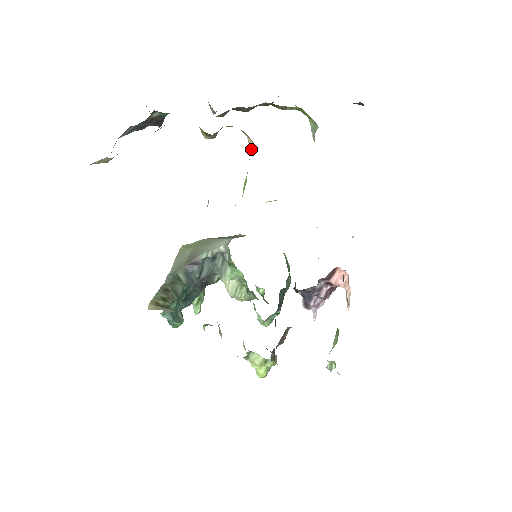
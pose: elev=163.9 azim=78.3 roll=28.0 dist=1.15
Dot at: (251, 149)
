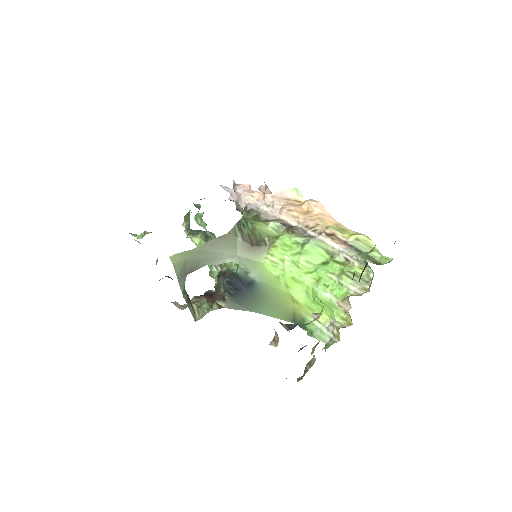
Dot at: (341, 308)
